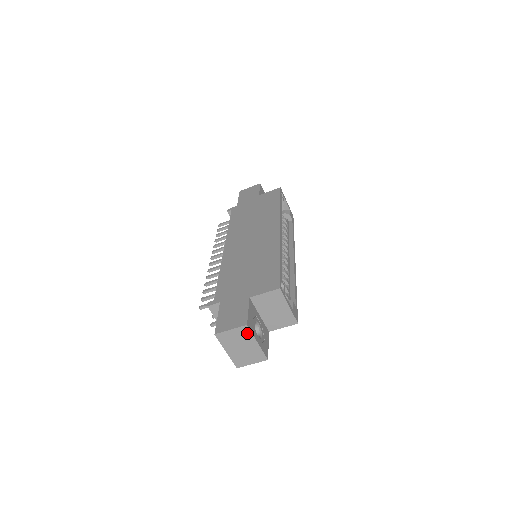
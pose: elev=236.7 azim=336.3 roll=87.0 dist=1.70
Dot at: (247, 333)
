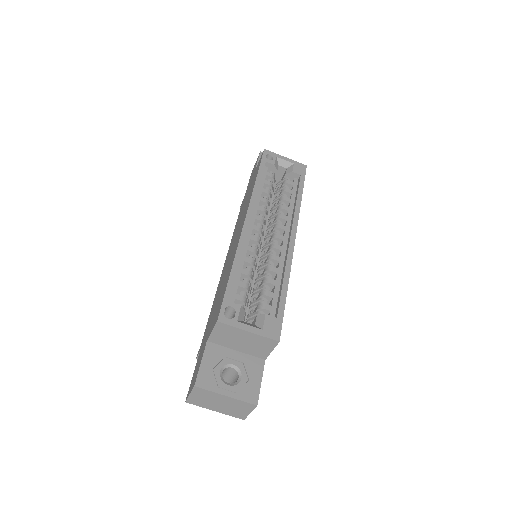
Dot at: (205, 392)
